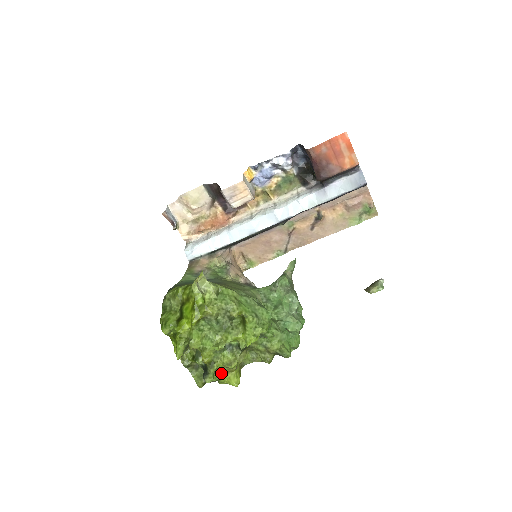
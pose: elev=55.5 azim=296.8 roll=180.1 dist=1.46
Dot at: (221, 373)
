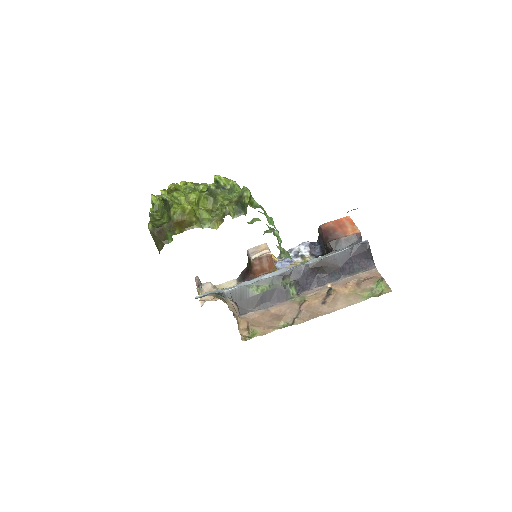
Dot at: (178, 205)
